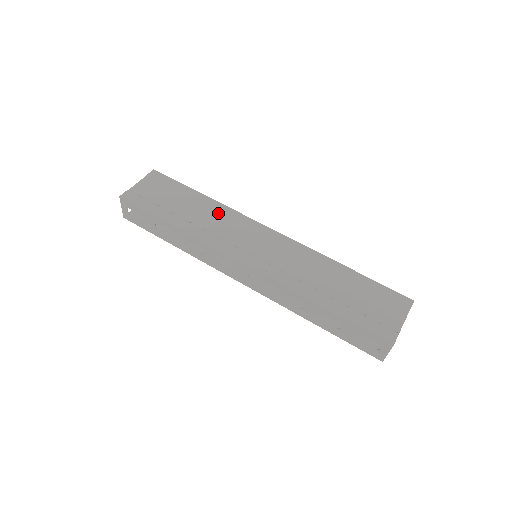
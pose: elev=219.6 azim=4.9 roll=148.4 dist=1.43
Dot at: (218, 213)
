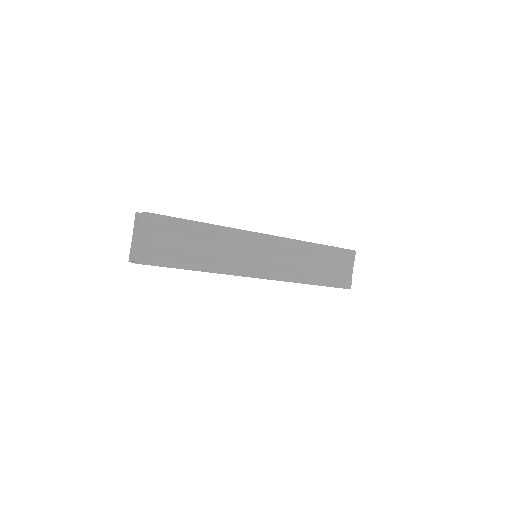
Dot at: (224, 238)
